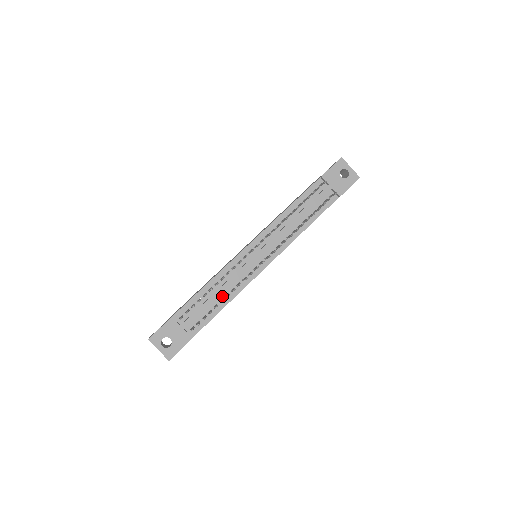
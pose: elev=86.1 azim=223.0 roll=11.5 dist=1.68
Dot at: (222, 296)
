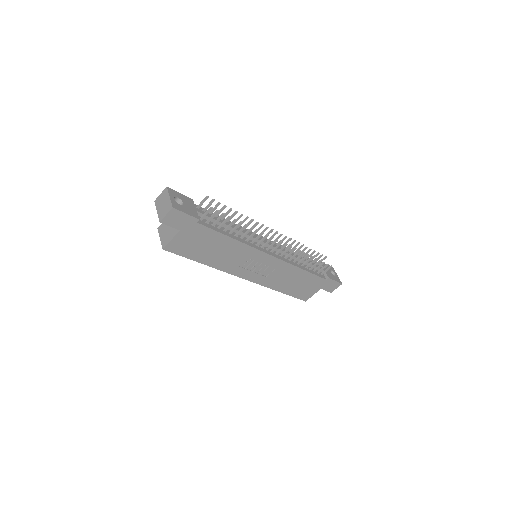
Dot at: (232, 232)
